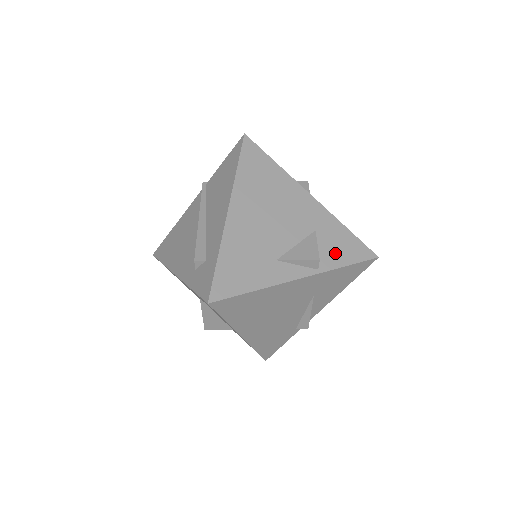
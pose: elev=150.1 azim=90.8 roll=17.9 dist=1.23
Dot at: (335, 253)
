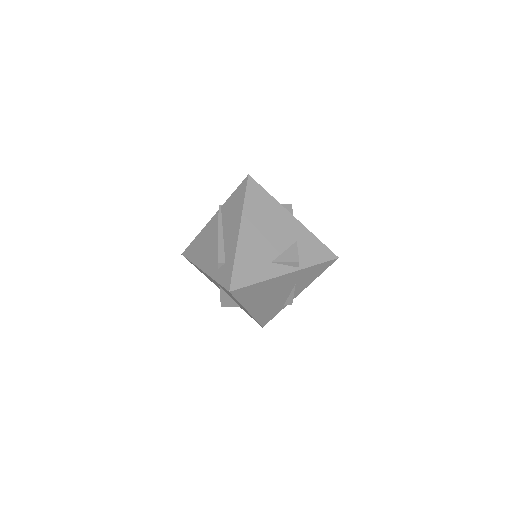
Dot at: (310, 256)
